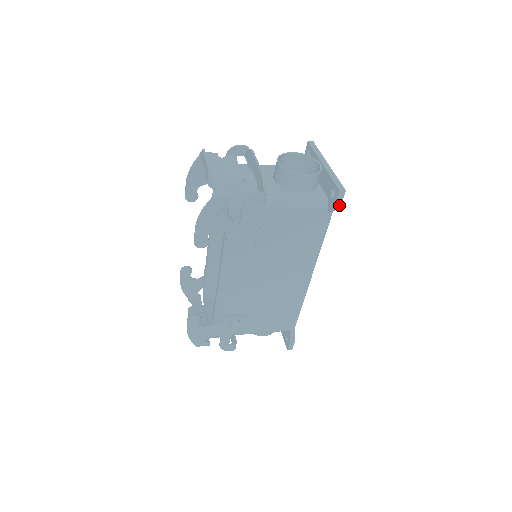
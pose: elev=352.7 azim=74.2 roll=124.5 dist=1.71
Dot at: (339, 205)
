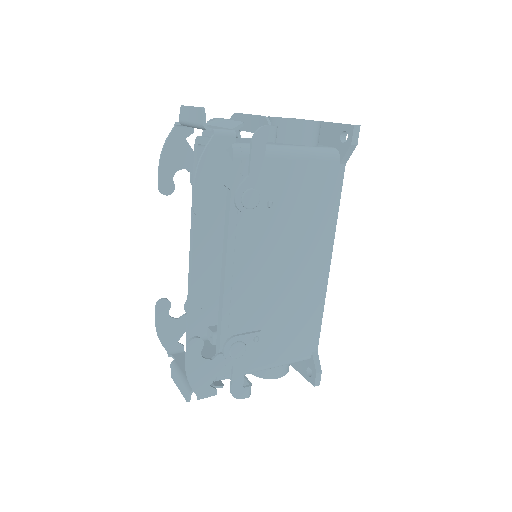
Dot at: (354, 148)
